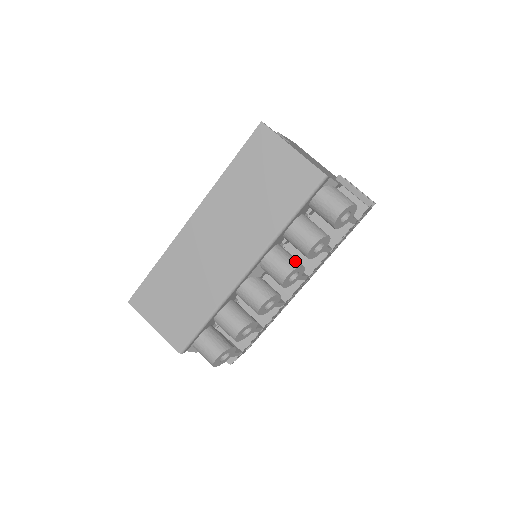
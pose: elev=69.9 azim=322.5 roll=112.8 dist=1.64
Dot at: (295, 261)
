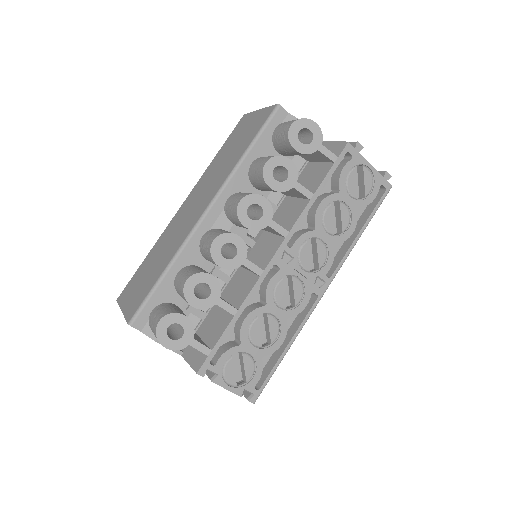
Dot at: occluded
